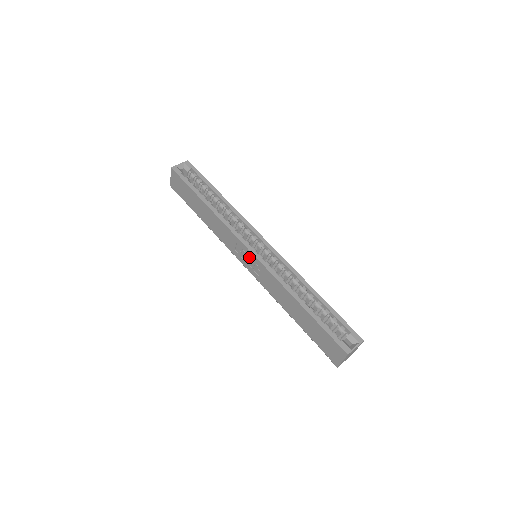
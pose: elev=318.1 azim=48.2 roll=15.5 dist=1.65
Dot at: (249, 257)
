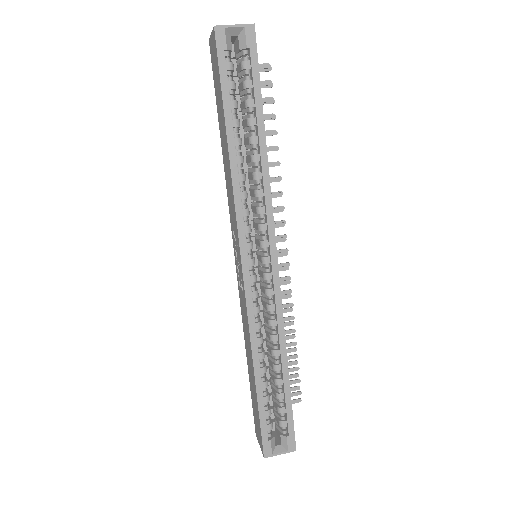
Dot at: (239, 264)
